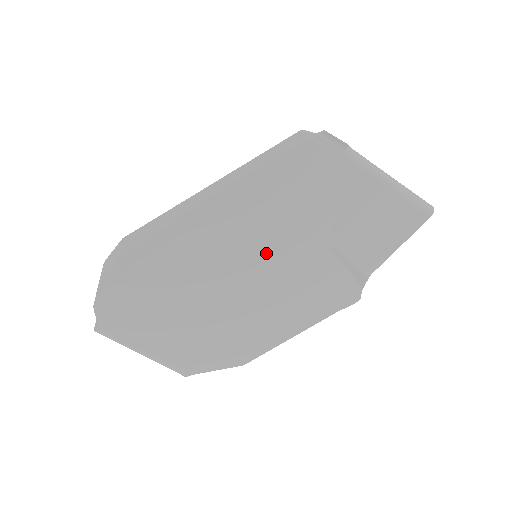
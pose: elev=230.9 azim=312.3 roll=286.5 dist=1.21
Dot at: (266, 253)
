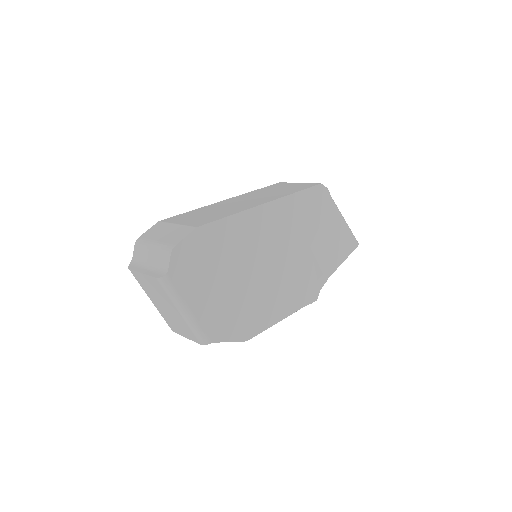
Dot at: (281, 244)
